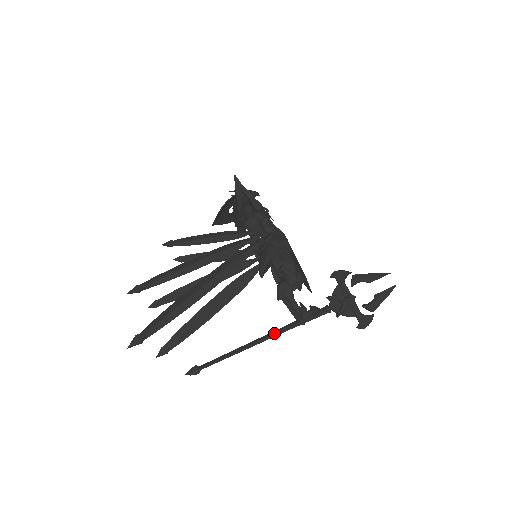
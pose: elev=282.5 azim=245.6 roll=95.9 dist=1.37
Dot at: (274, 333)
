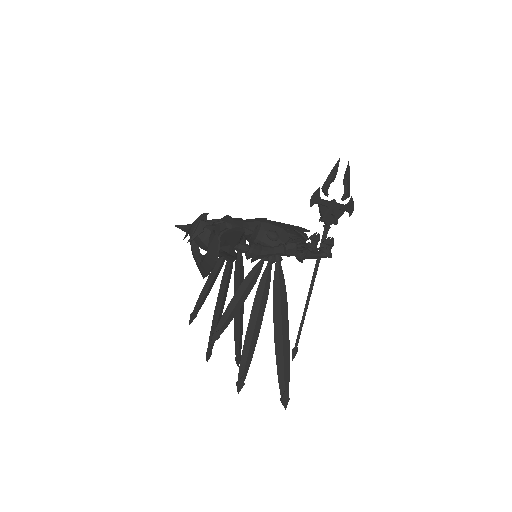
Dot at: occluded
